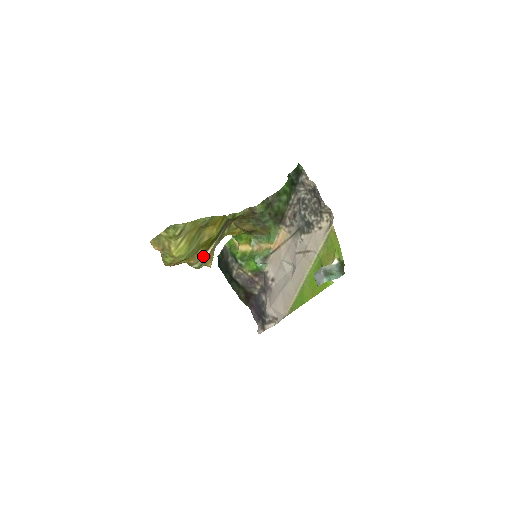
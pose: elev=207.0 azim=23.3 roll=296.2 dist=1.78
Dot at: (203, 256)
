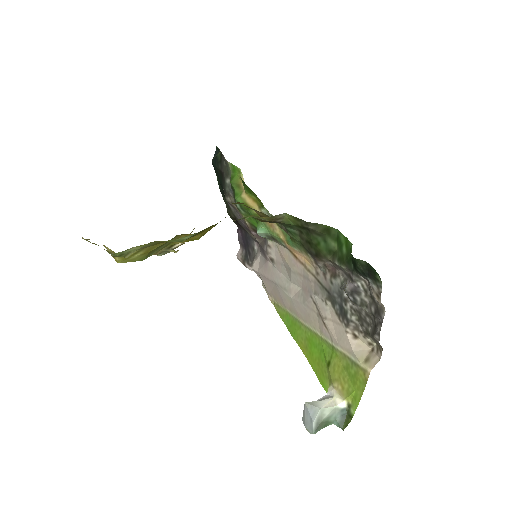
Dot at: (172, 246)
